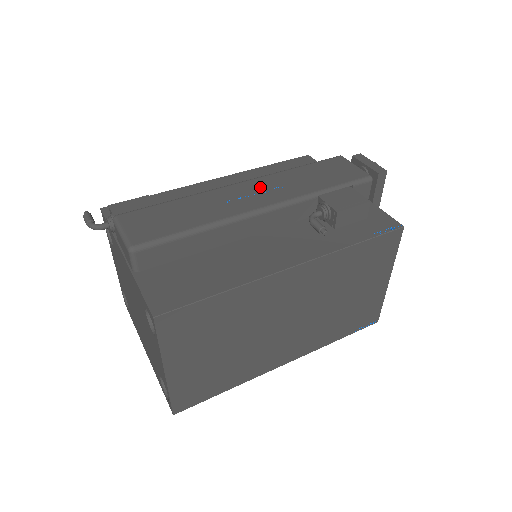
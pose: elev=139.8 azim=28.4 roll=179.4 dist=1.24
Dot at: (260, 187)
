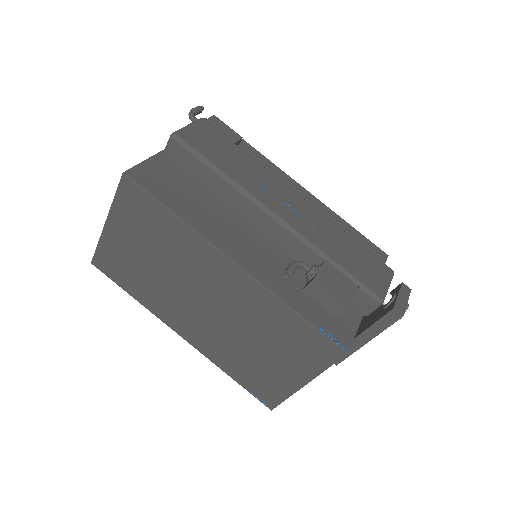
Dot at: (302, 209)
